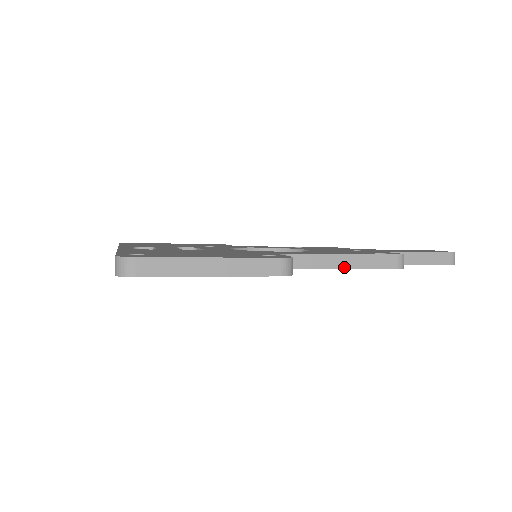
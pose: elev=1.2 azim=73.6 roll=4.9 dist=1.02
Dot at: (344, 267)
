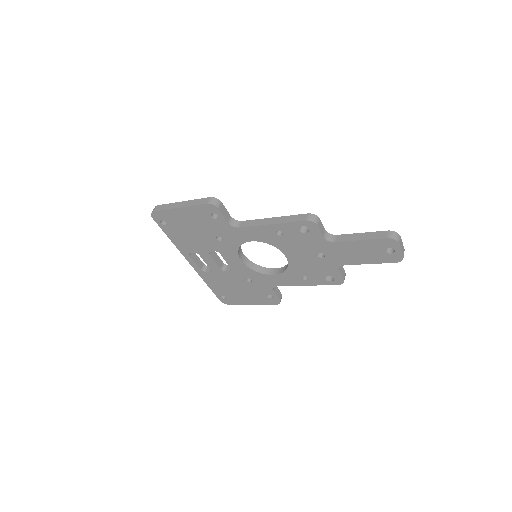
Dot at: (271, 223)
